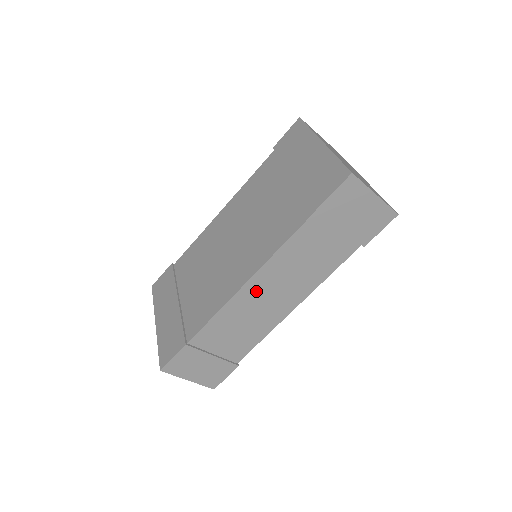
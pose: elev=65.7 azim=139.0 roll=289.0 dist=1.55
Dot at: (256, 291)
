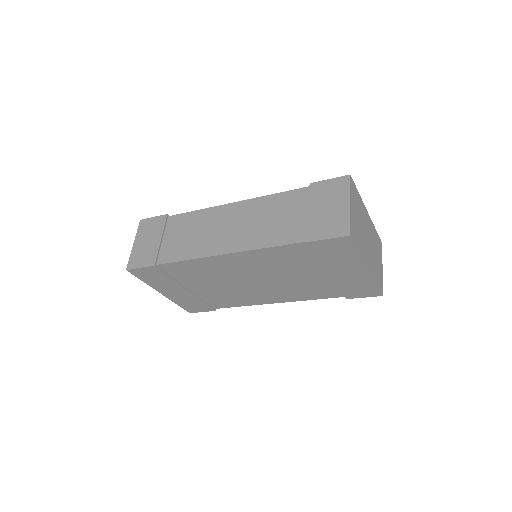
Dot at: occluded
